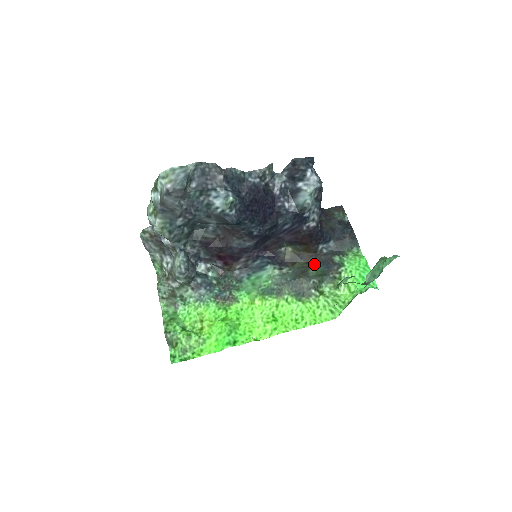
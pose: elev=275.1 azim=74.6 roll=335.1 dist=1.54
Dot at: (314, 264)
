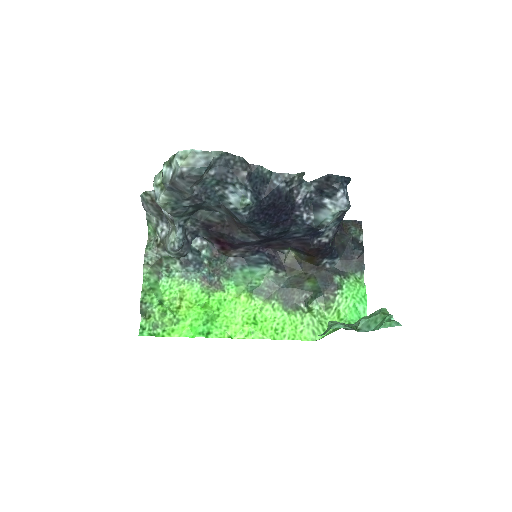
Dot at: (312, 277)
